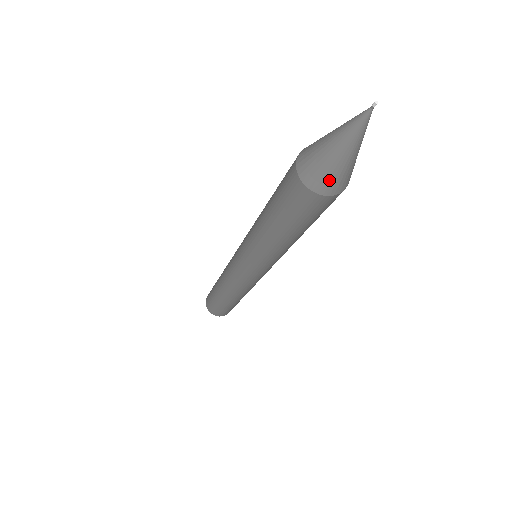
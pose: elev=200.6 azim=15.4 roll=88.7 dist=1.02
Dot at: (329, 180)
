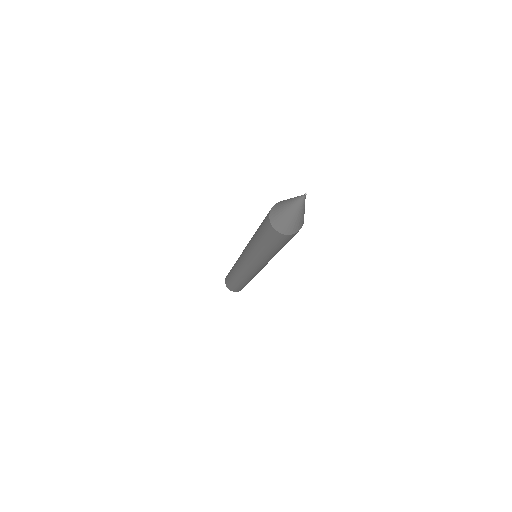
Dot at: (297, 227)
